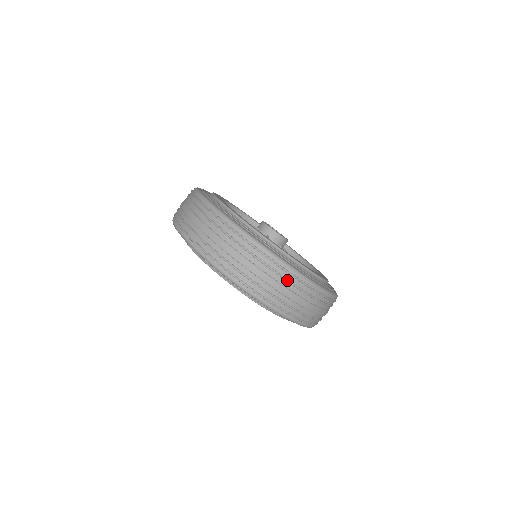
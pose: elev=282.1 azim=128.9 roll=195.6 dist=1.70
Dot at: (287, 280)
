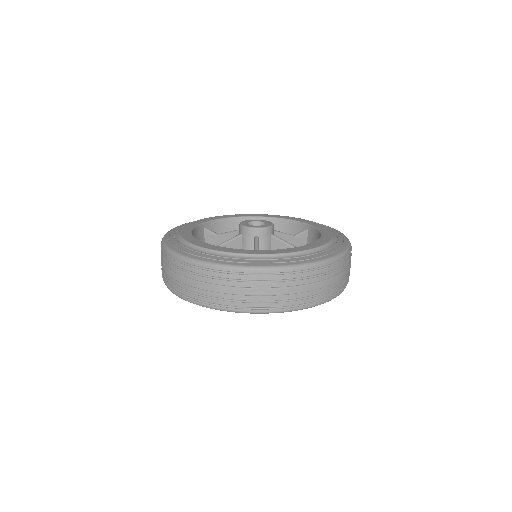
Dot at: (311, 277)
